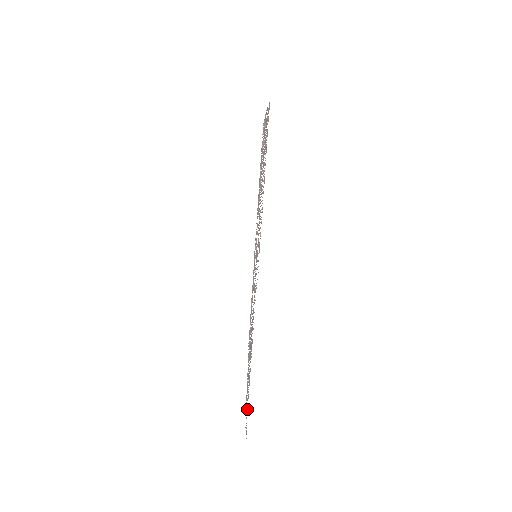
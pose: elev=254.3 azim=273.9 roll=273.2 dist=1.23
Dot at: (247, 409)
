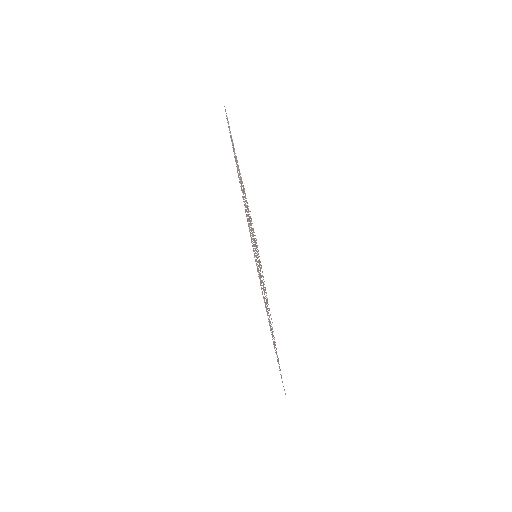
Dot at: occluded
